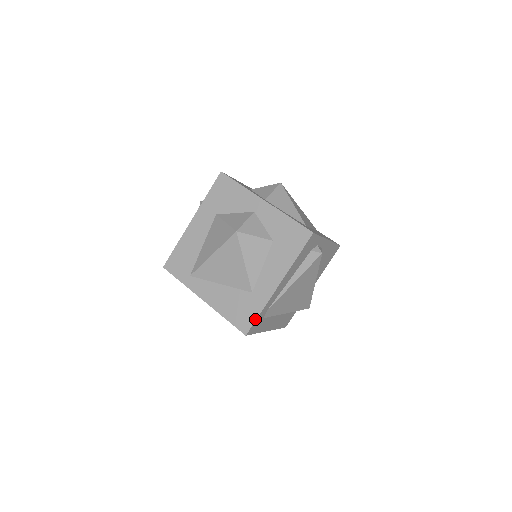
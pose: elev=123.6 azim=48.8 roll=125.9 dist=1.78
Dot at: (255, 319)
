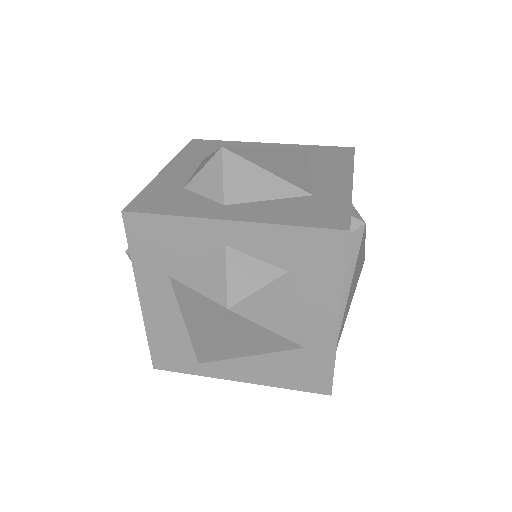
Dot at: (331, 375)
